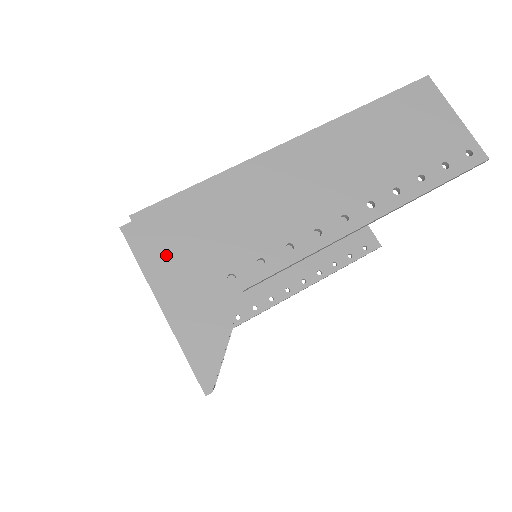
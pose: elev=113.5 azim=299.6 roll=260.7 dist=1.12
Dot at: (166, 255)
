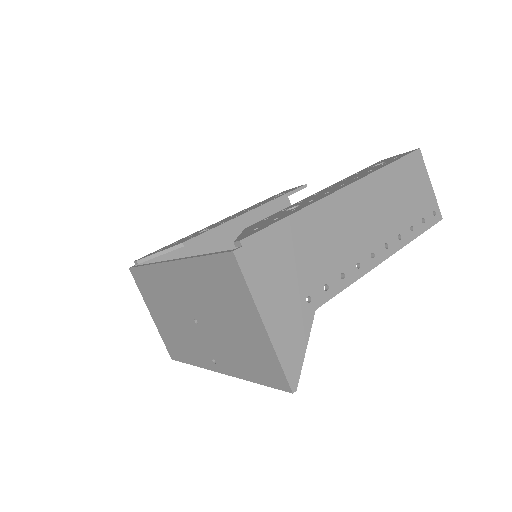
Dot at: (267, 279)
